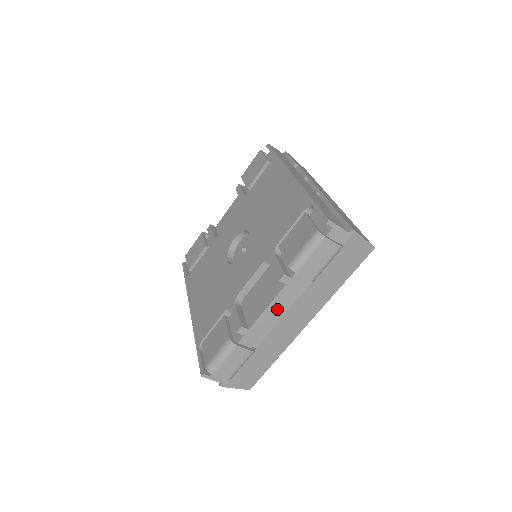
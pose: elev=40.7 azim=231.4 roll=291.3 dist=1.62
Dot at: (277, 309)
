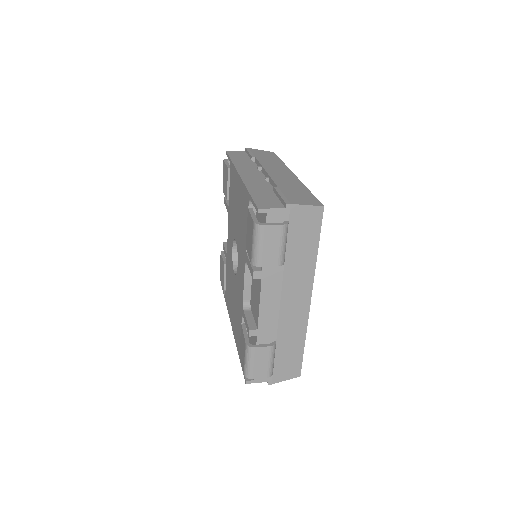
Dot at: (270, 302)
